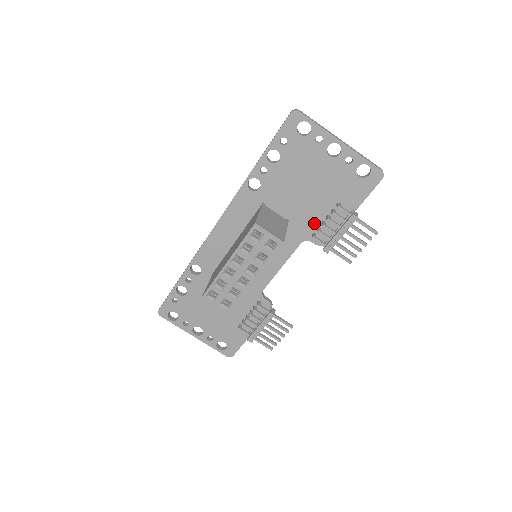
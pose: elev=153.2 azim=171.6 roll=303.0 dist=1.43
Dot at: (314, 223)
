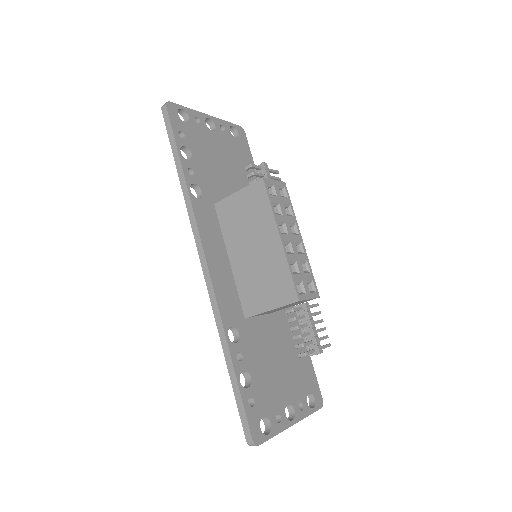
Dot at: occluded
